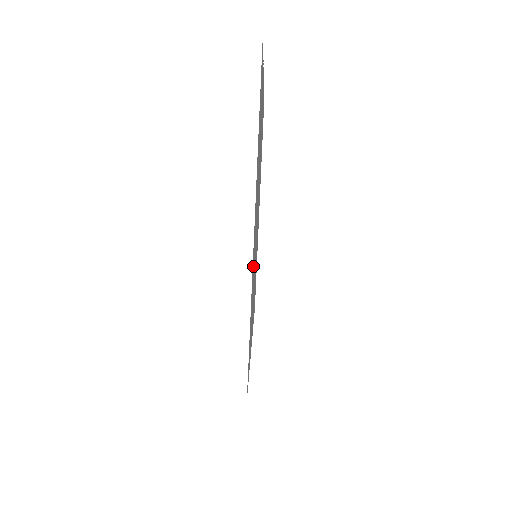
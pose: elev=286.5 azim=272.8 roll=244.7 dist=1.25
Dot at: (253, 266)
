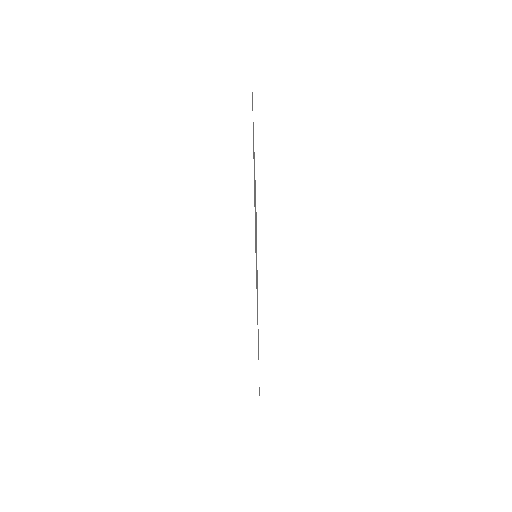
Dot at: occluded
